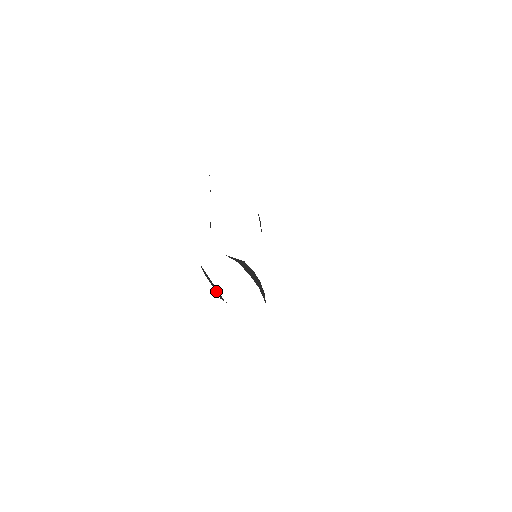
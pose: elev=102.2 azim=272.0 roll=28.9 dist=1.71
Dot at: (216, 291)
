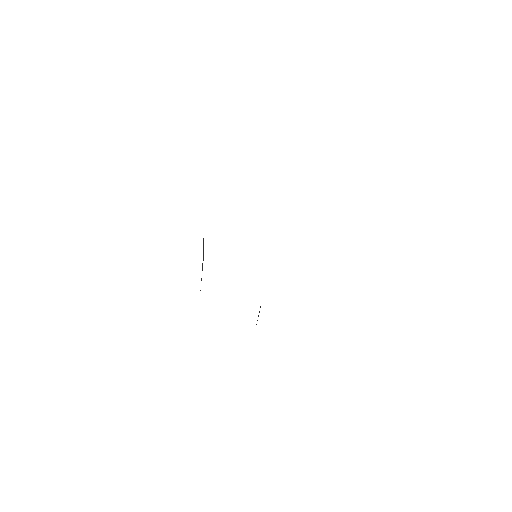
Dot at: occluded
